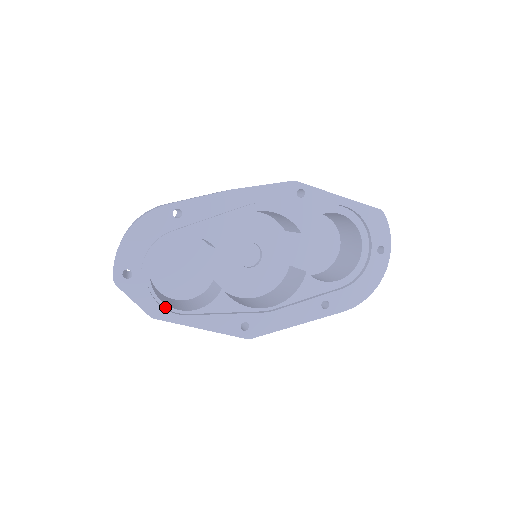
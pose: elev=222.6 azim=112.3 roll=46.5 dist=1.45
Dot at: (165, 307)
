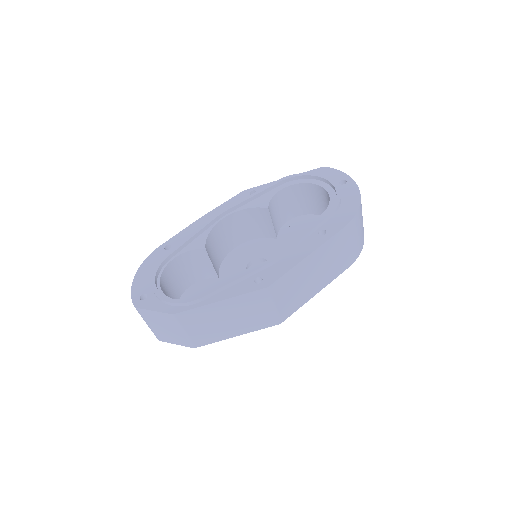
Dot at: occluded
